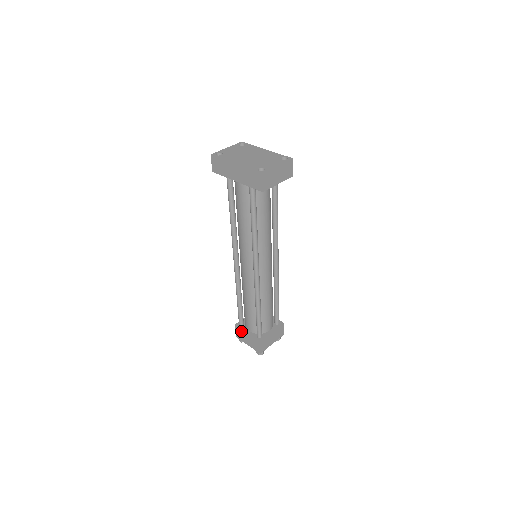
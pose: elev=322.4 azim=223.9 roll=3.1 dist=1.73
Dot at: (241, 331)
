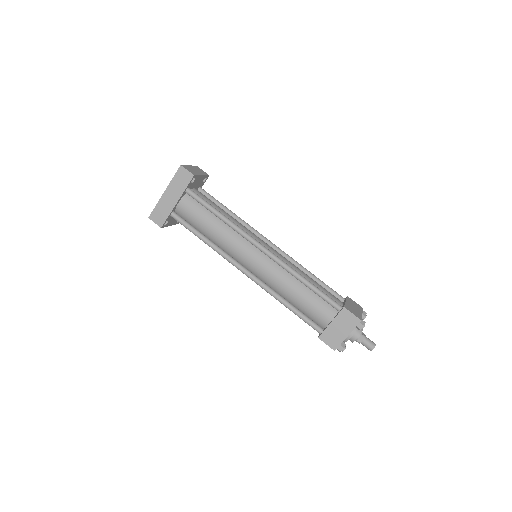
Dot at: (327, 333)
